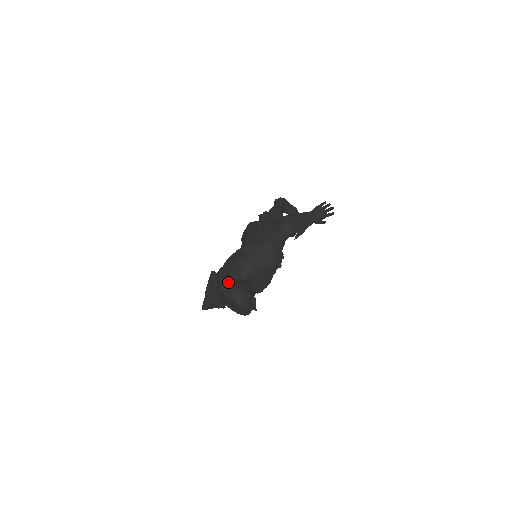
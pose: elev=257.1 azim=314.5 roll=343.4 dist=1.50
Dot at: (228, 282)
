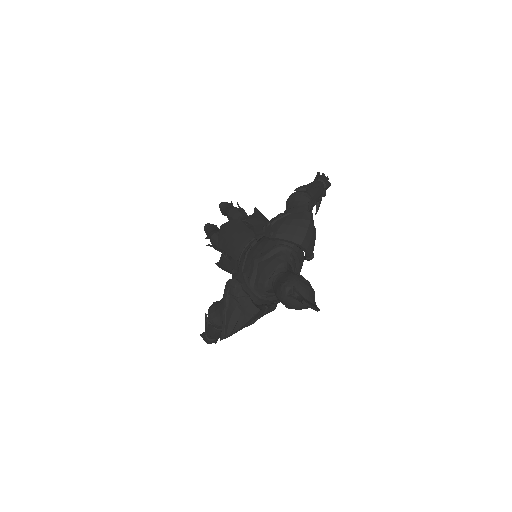
Dot at: (271, 280)
